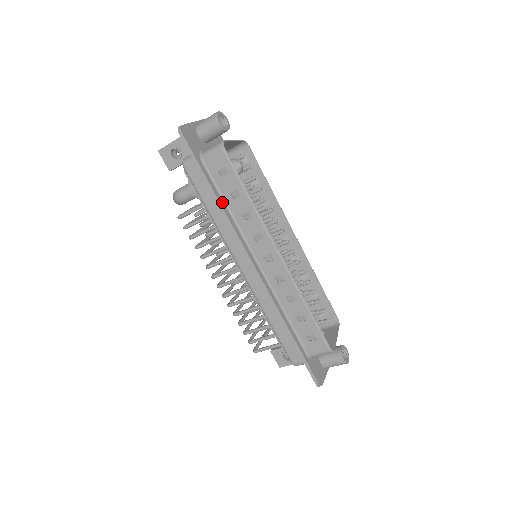
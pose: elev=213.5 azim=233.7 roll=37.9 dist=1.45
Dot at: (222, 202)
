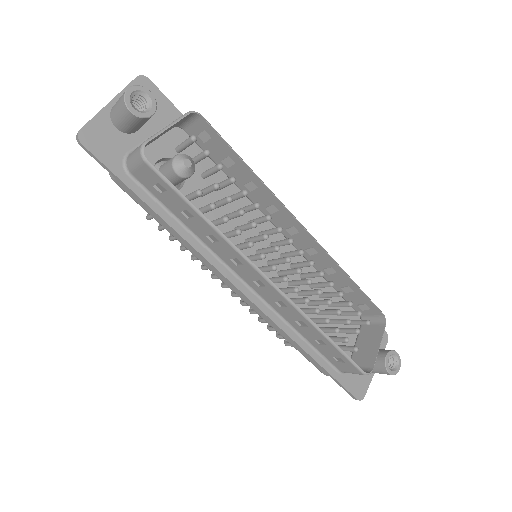
Dot at: (175, 223)
